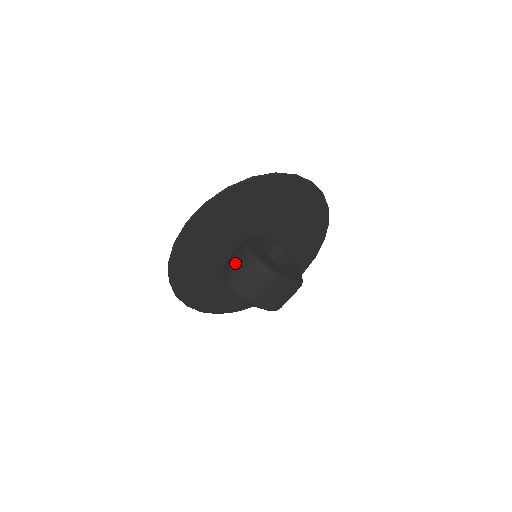
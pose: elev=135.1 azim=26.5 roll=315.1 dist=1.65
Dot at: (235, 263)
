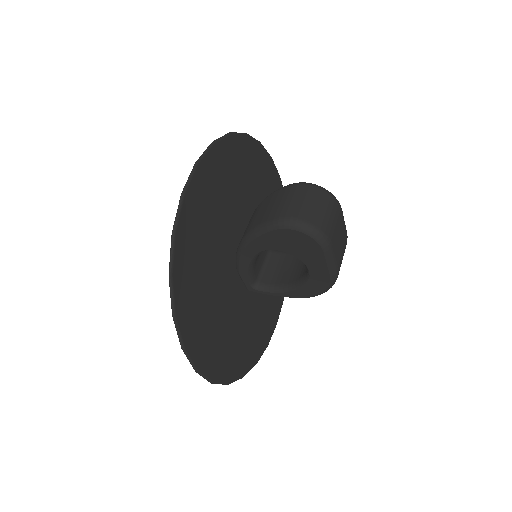
Dot at: (282, 201)
